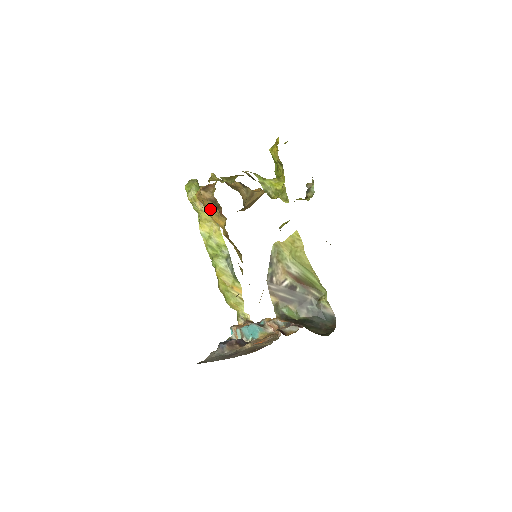
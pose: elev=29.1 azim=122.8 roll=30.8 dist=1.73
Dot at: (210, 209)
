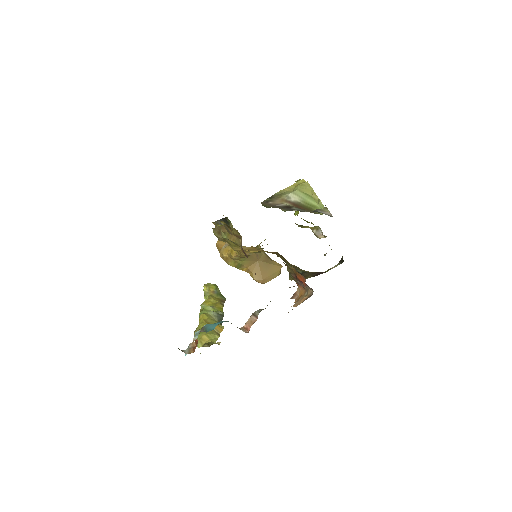
Dot at: (225, 245)
